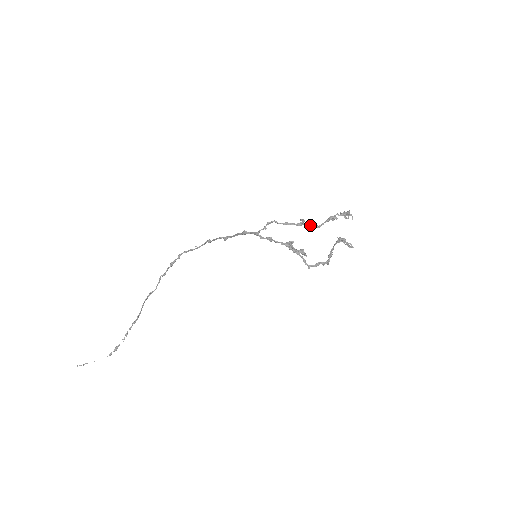
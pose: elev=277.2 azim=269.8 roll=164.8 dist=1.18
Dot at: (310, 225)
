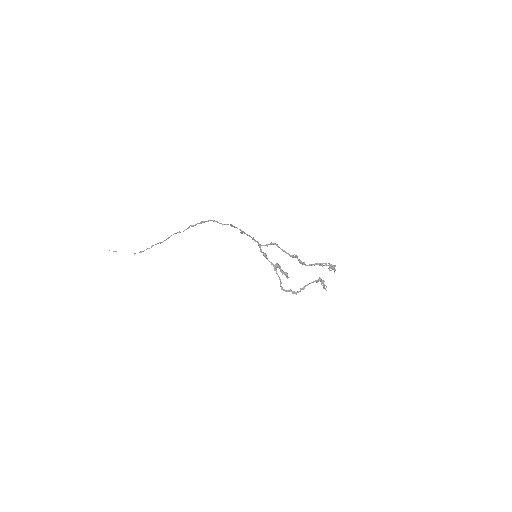
Dot at: (300, 261)
